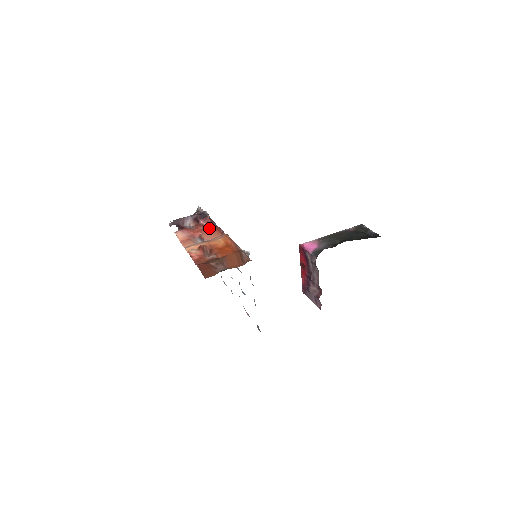
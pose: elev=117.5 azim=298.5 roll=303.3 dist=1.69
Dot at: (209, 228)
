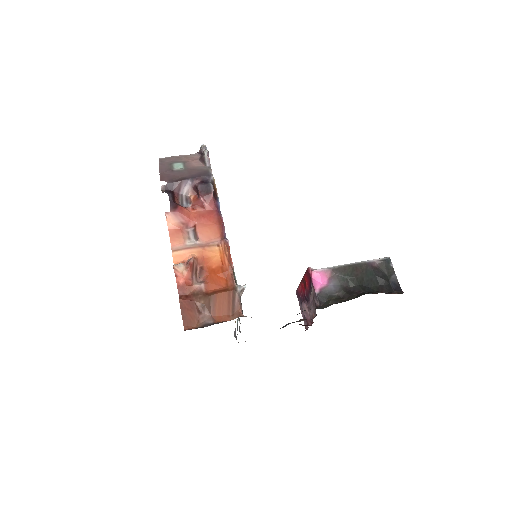
Dot at: (209, 214)
